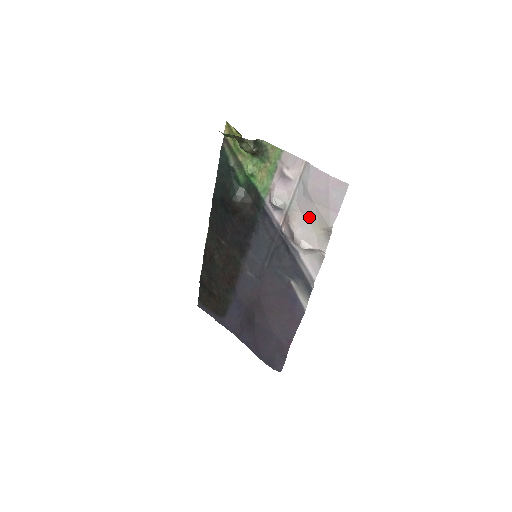
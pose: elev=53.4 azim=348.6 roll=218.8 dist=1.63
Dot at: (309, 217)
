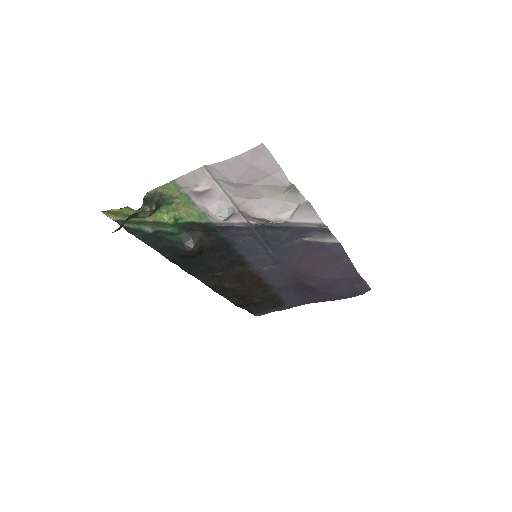
Dot at: (262, 196)
